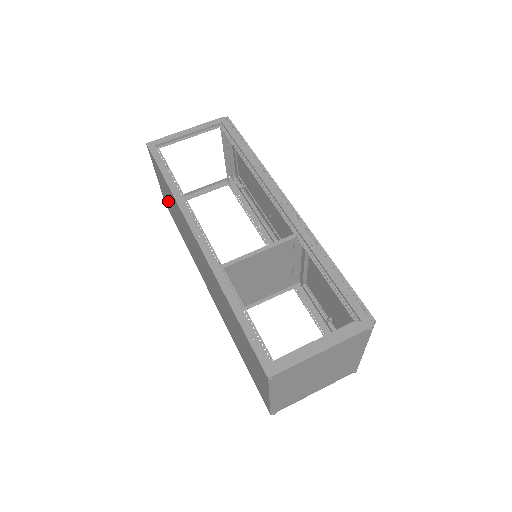
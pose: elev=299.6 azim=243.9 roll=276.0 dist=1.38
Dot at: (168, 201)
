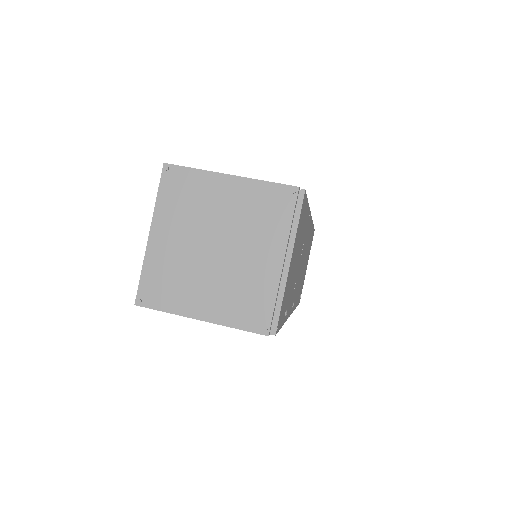
Dot at: occluded
